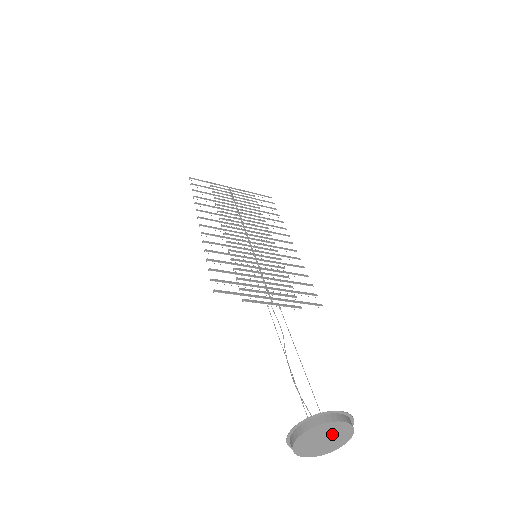
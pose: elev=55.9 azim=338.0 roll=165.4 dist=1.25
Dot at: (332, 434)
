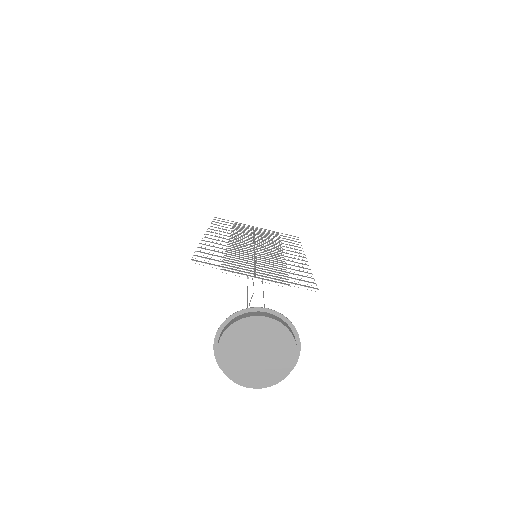
Dot at: (266, 343)
